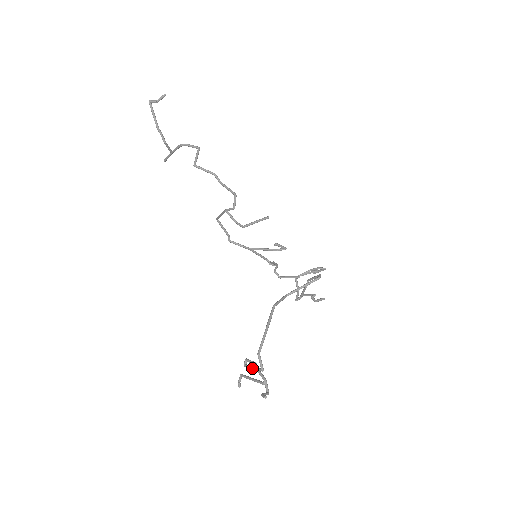
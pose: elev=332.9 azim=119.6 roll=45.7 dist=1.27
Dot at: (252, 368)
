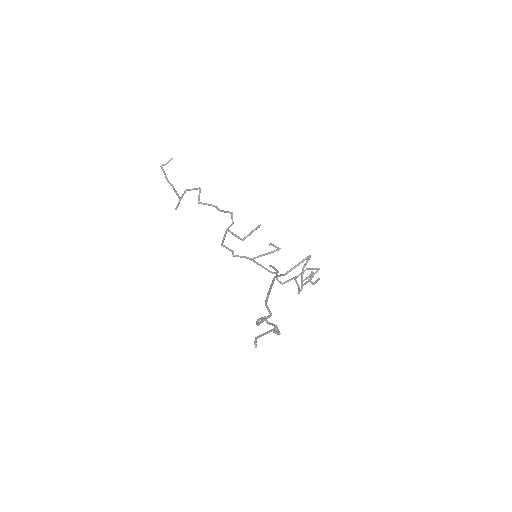
Dot at: (263, 320)
